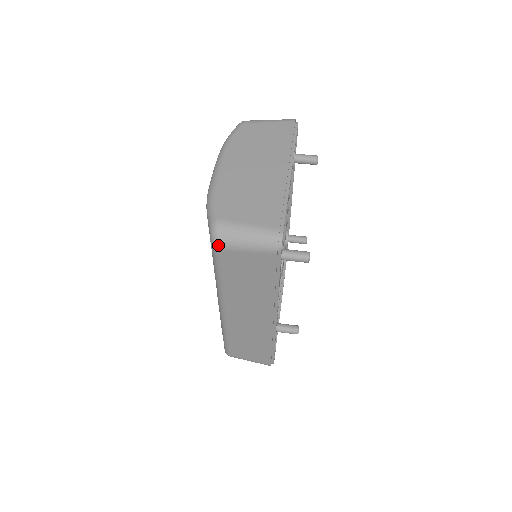
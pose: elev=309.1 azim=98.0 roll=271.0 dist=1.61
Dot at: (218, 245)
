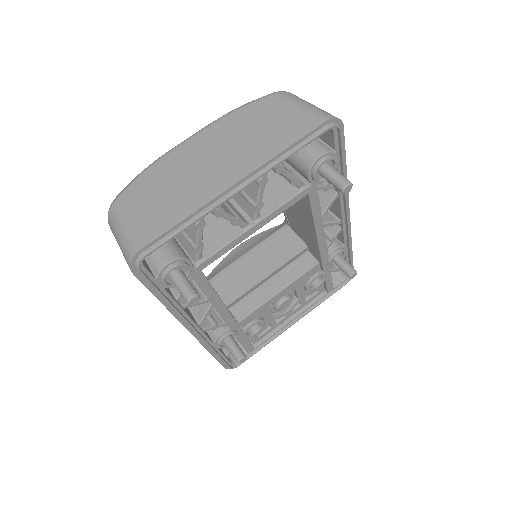
Dot at: (109, 224)
